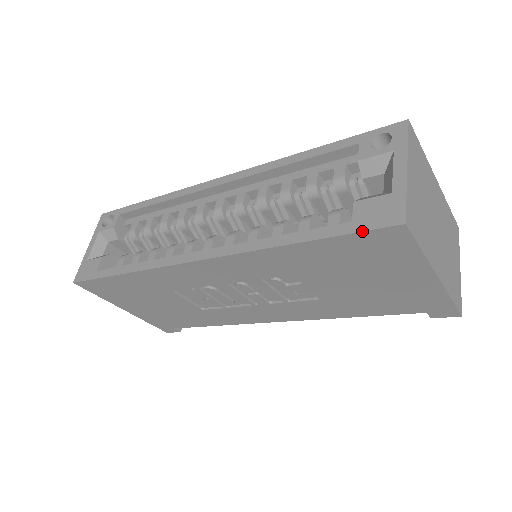
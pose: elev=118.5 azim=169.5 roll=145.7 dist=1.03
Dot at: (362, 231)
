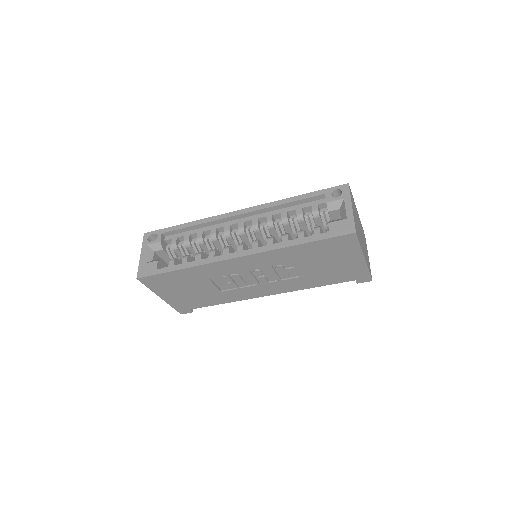
Dot at: (336, 236)
